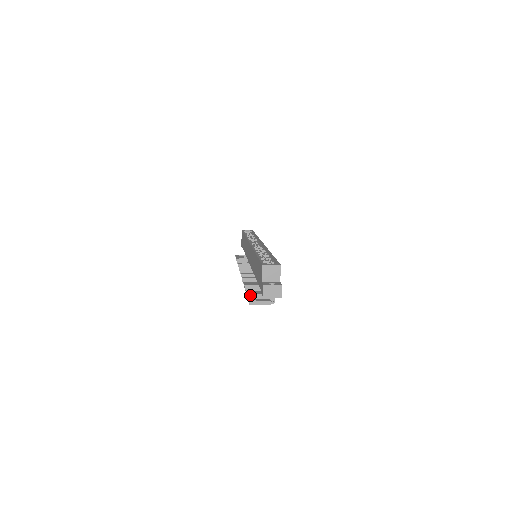
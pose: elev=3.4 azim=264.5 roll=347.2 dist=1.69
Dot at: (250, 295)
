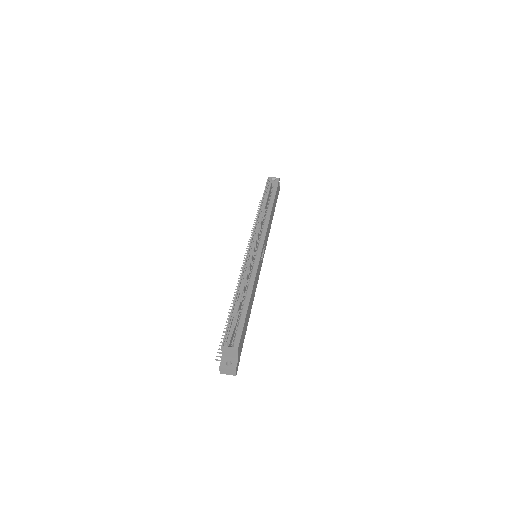
Dot at: occluded
